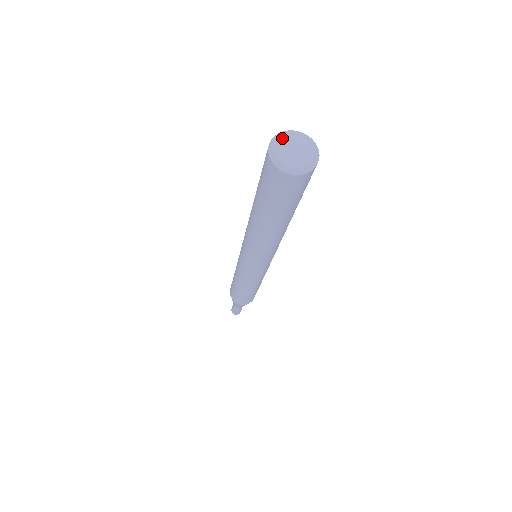
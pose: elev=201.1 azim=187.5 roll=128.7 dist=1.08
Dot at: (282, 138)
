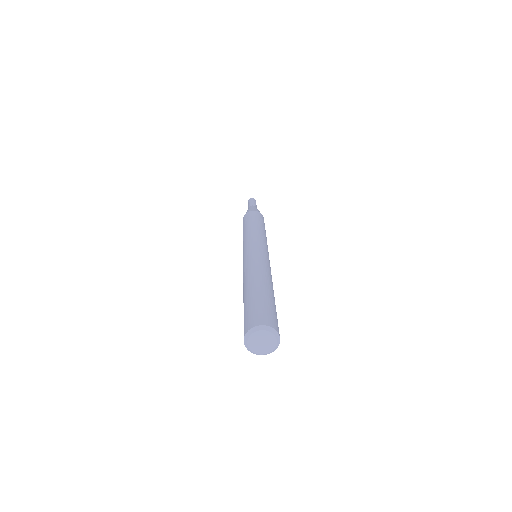
Dot at: (255, 334)
